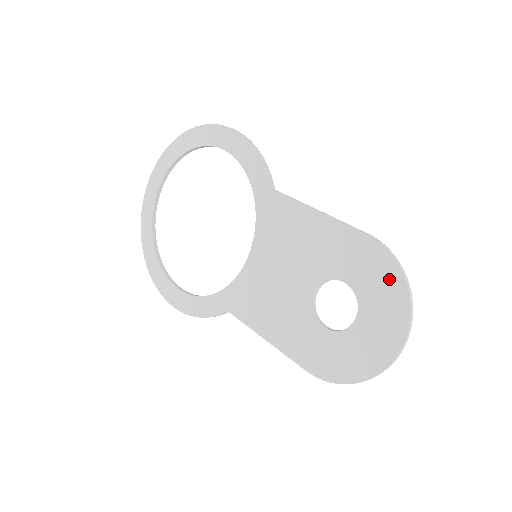
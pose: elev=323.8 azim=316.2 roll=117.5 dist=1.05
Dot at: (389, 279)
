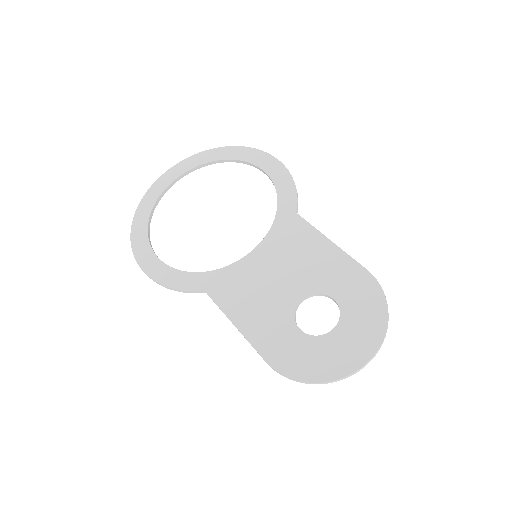
Dot at: (375, 307)
